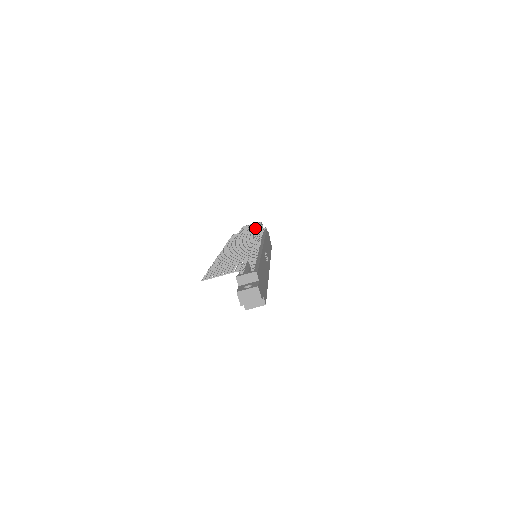
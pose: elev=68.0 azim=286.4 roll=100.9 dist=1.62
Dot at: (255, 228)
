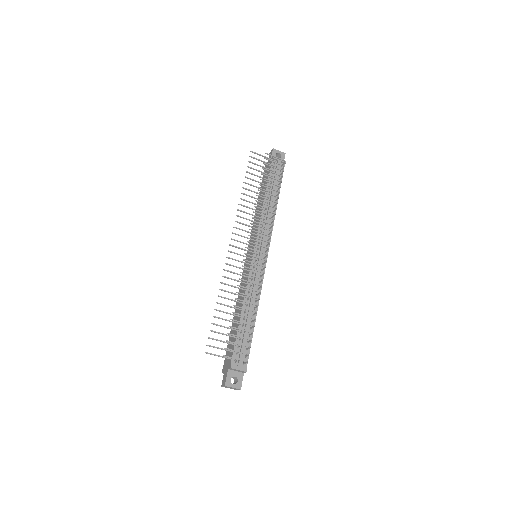
Dot at: (274, 201)
